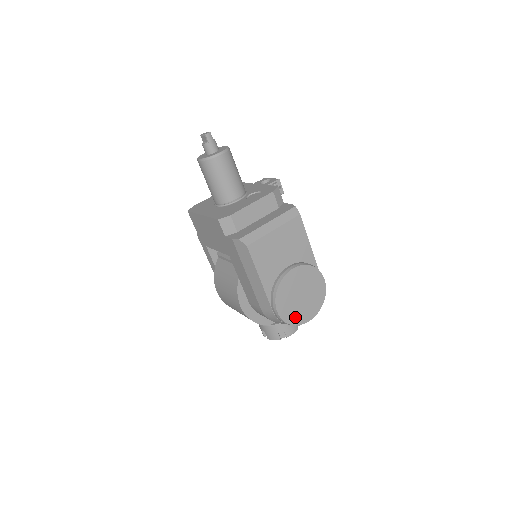
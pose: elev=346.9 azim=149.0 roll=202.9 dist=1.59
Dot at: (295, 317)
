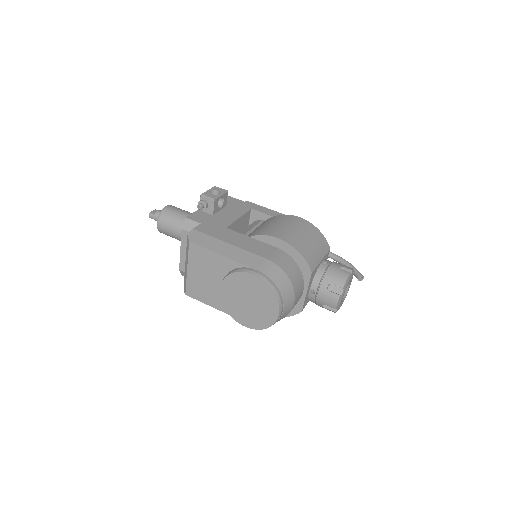
Dot at: (262, 321)
